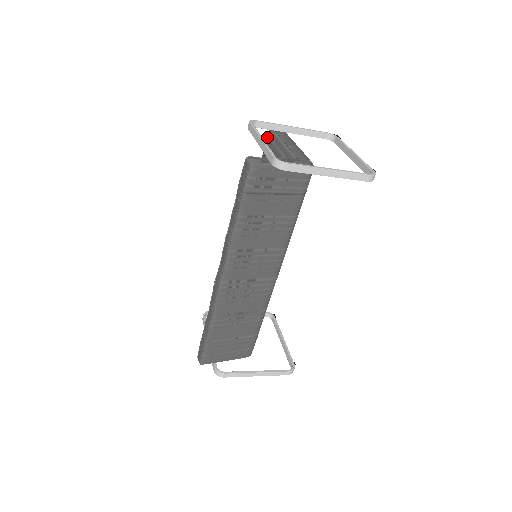
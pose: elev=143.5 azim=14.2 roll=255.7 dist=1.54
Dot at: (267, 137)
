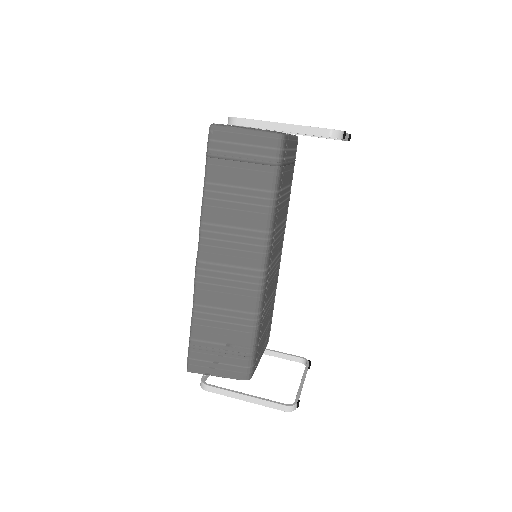
Dot at: occluded
